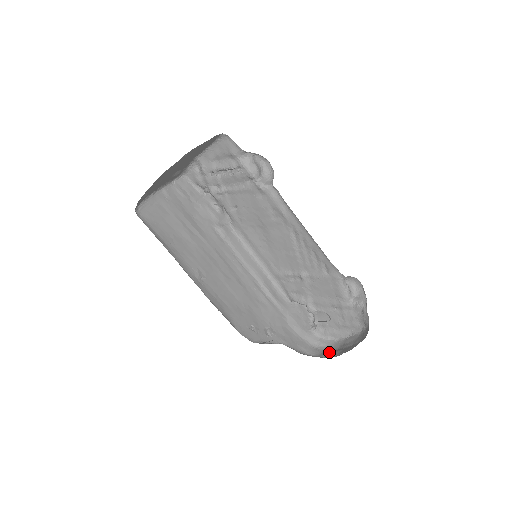
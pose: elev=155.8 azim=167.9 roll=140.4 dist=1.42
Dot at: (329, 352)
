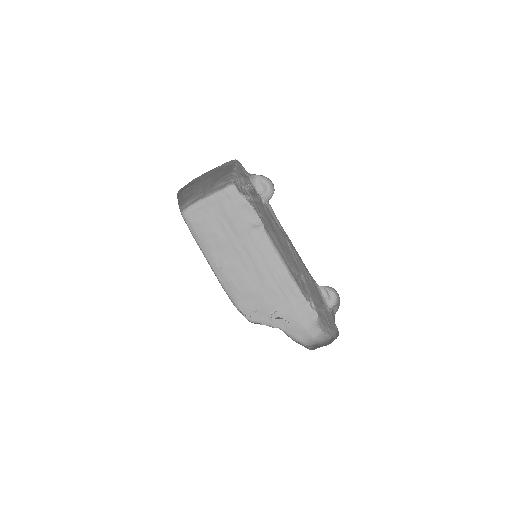
Dot at: (316, 346)
